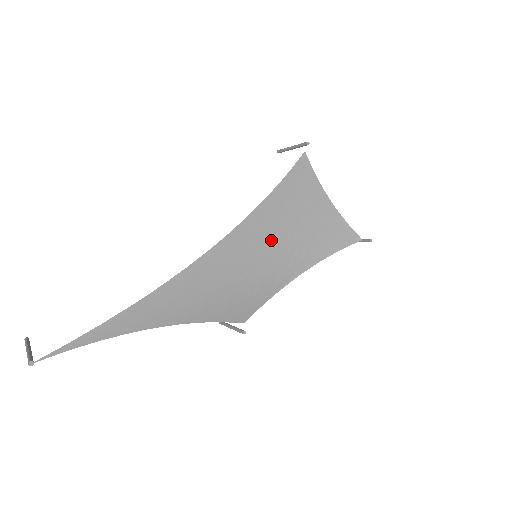
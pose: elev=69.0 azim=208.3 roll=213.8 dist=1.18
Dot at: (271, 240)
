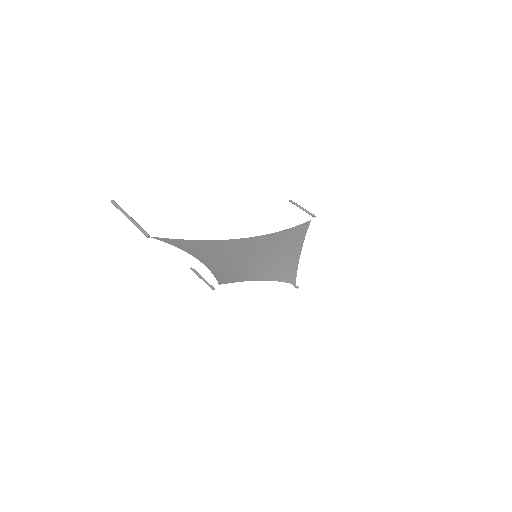
Dot at: (268, 253)
